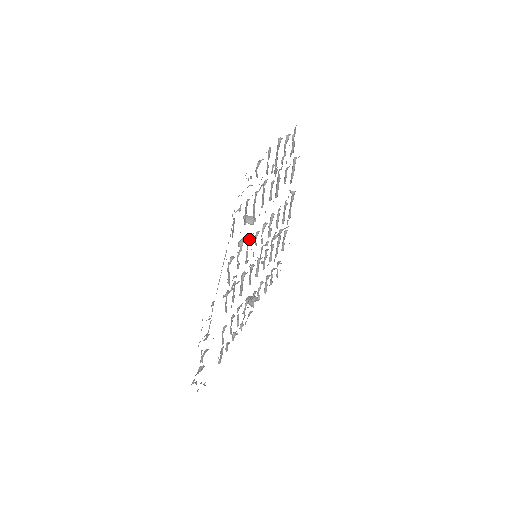
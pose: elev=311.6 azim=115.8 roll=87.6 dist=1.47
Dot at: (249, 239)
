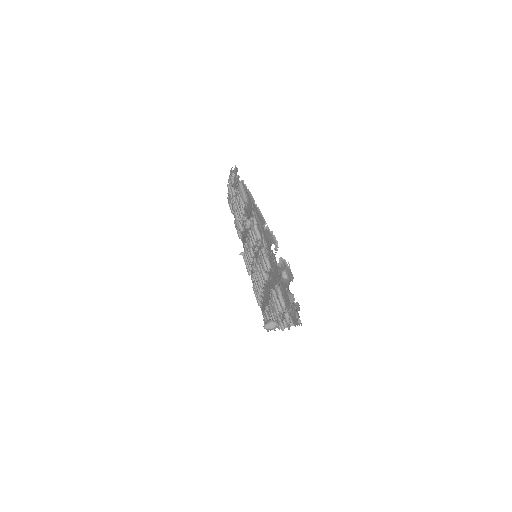
Dot at: (248, 230)
